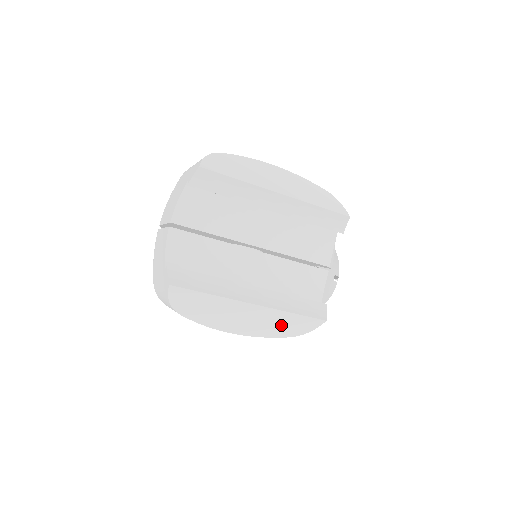
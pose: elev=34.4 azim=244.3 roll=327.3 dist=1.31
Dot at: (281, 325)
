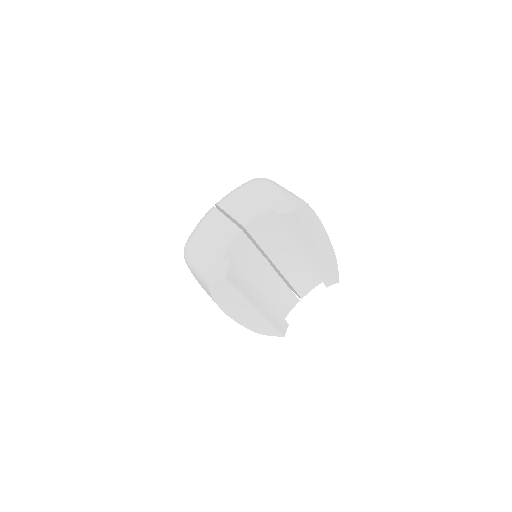
Dot at: (258, 325)
